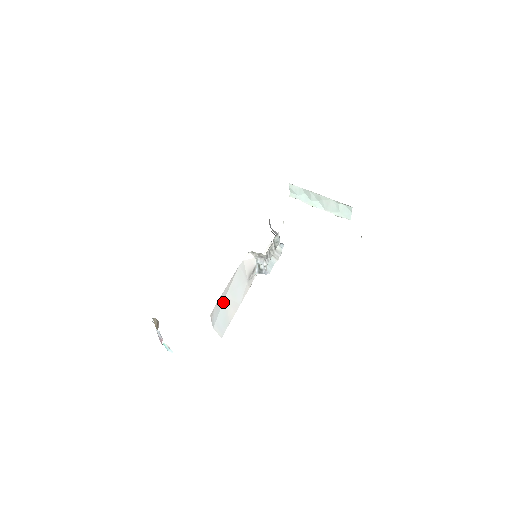
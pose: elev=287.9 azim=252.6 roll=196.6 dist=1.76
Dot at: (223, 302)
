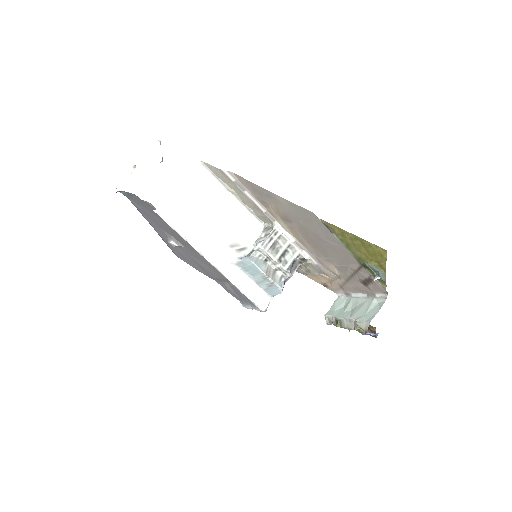
Dot at: (205, 199)
